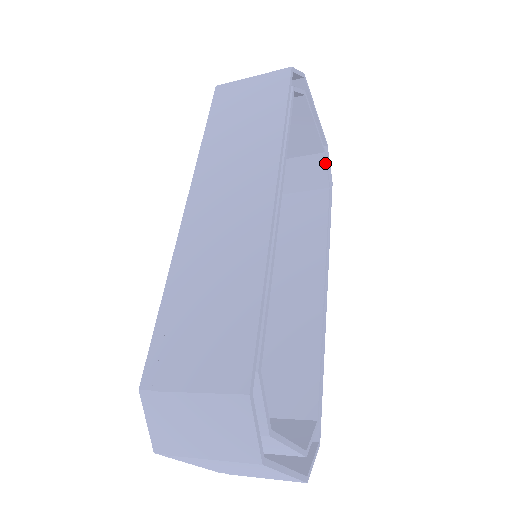
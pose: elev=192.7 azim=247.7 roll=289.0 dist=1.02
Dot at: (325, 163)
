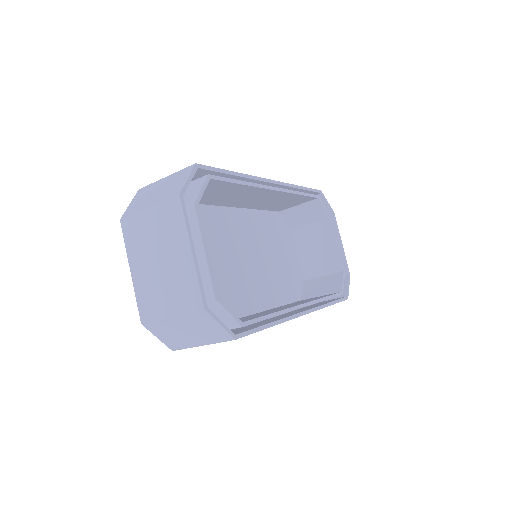
Dot at: (342, 277)
